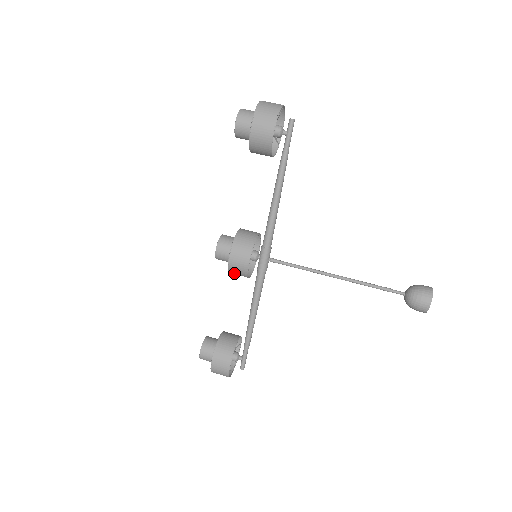
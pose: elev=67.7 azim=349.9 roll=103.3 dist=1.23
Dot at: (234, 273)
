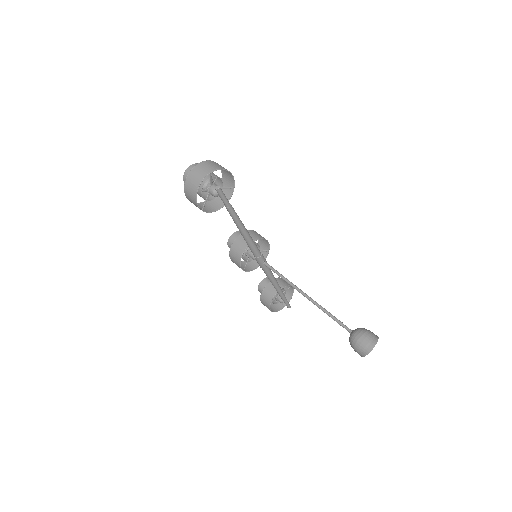
Dot at: (244, 264)
